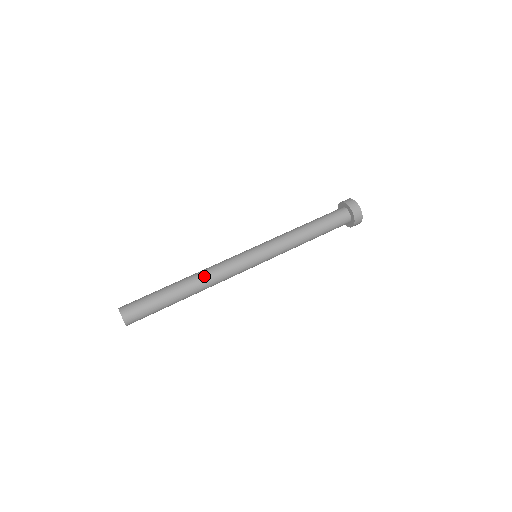
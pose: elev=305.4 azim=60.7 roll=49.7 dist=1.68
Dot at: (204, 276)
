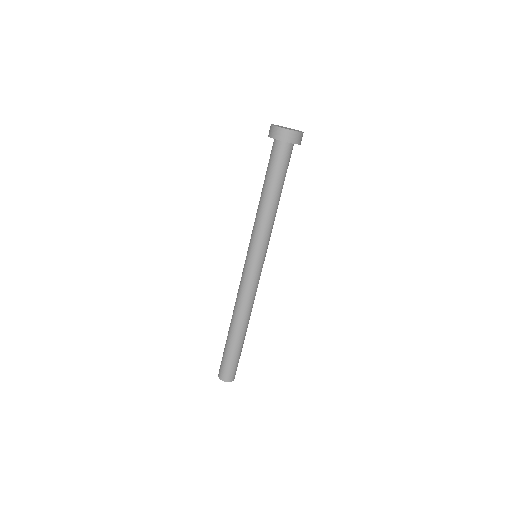
Dot at: (250, 312)
